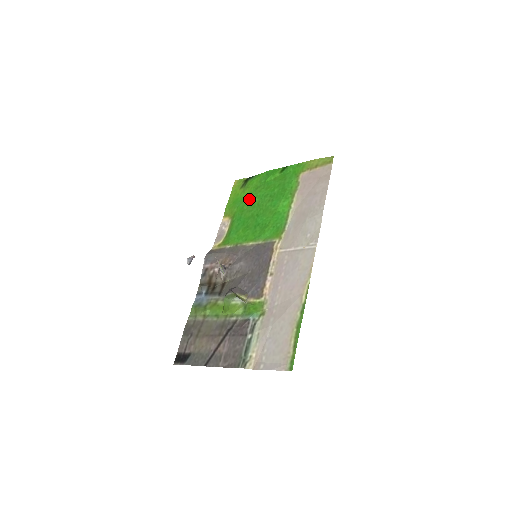
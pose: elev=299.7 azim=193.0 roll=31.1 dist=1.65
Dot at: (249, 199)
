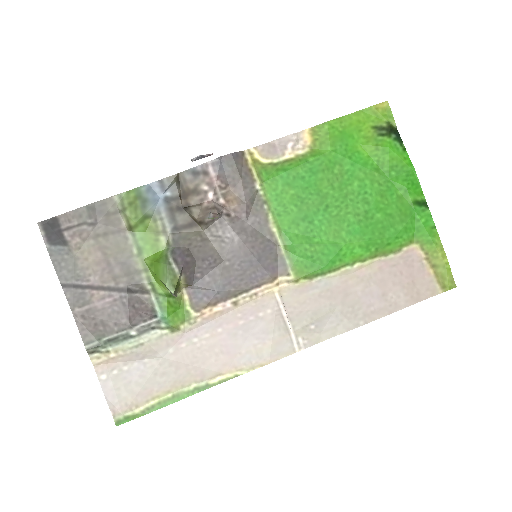
Dot at: (354, 167)
